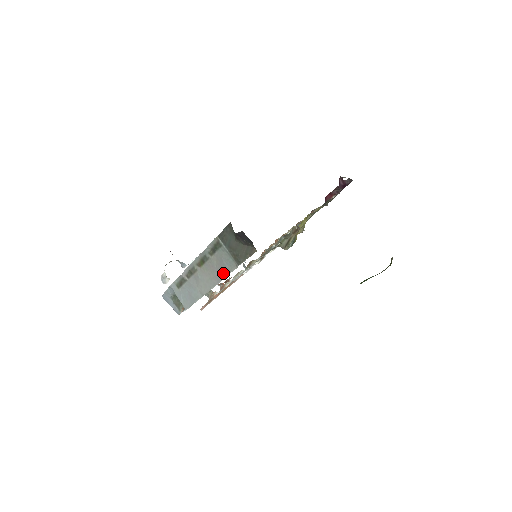
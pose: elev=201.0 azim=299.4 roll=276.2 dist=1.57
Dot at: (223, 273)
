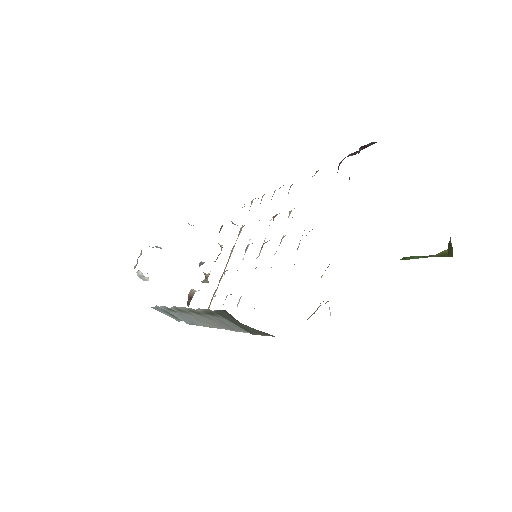
Dot at: (230, 328)
